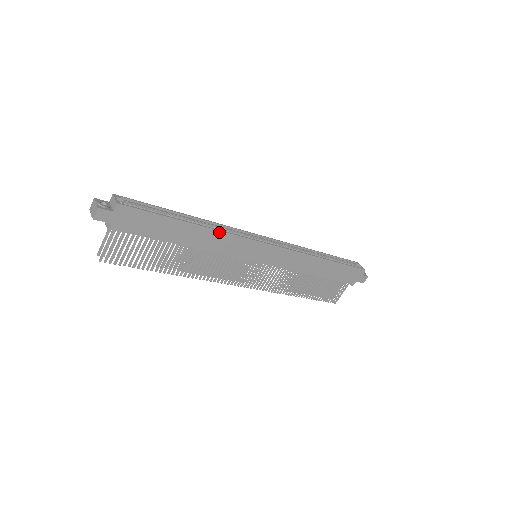
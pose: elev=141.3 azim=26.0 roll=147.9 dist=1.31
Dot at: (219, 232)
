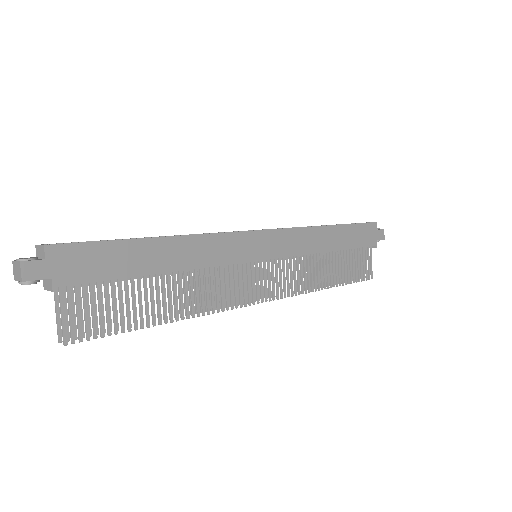
Dot at: (196, 237)
